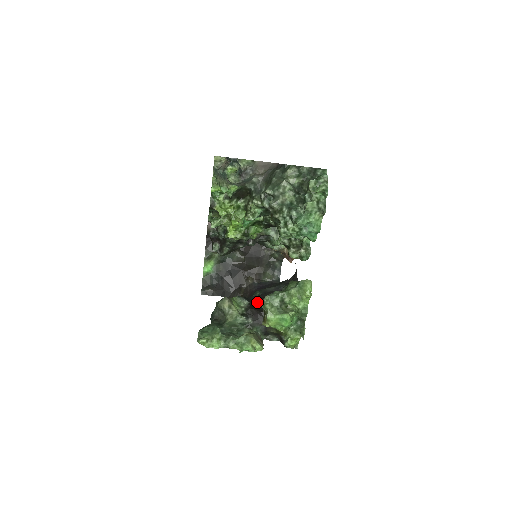
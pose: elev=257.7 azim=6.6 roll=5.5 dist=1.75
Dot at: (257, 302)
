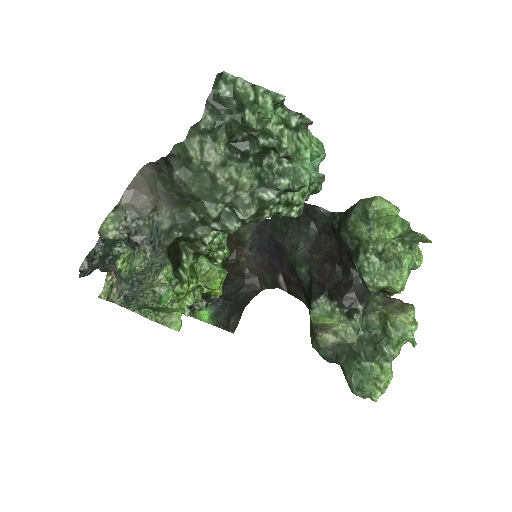
Dot at: (325, 281)
